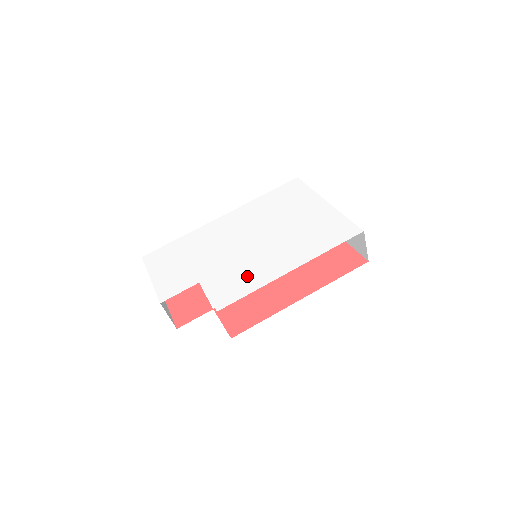
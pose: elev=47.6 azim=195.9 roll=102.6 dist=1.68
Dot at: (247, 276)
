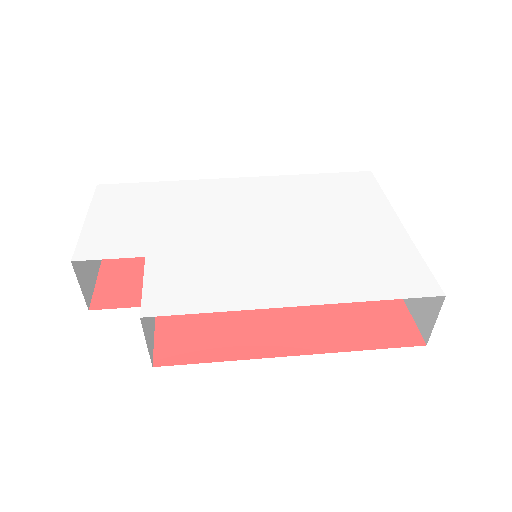
Dot at: (220, 281)
